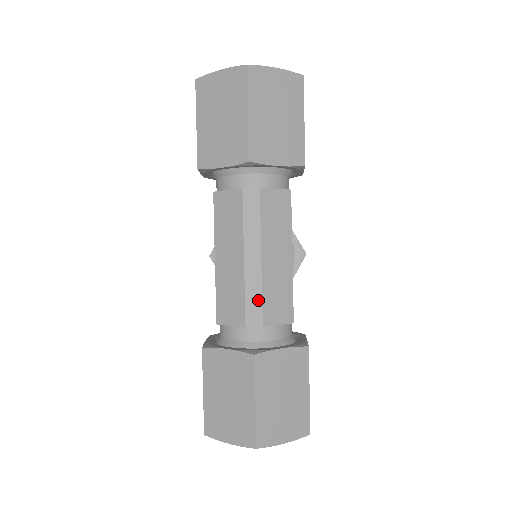
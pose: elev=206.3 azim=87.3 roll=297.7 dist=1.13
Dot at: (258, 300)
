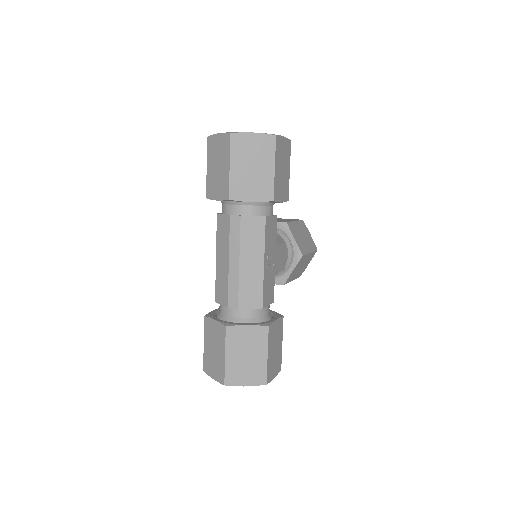
Dot at: (236, 291)
